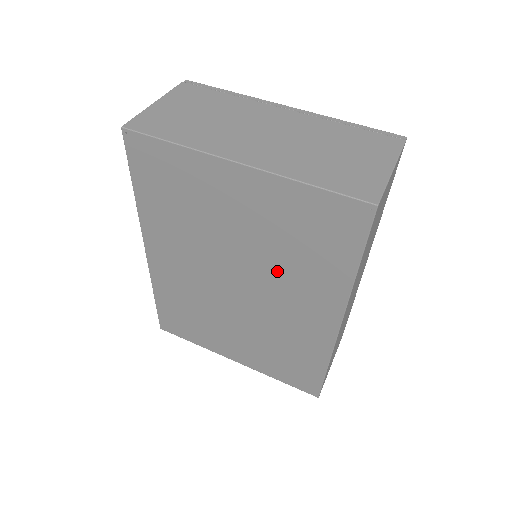
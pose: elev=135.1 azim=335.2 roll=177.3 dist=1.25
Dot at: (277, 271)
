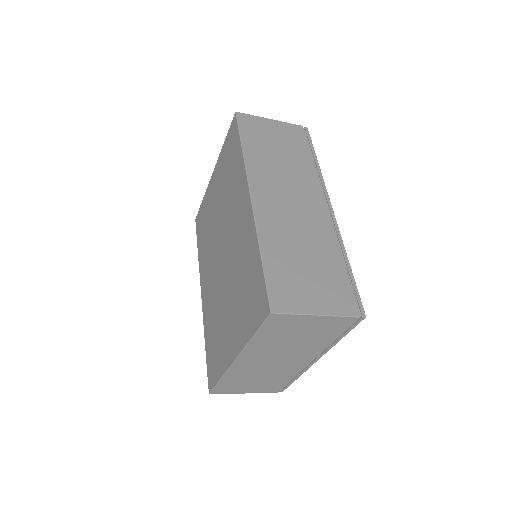
Dot at: (228, 207)
